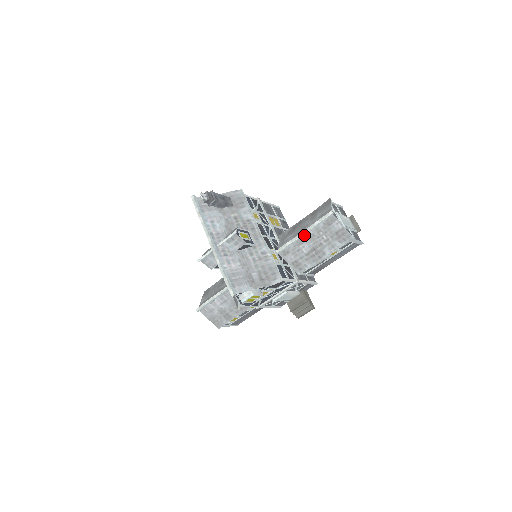
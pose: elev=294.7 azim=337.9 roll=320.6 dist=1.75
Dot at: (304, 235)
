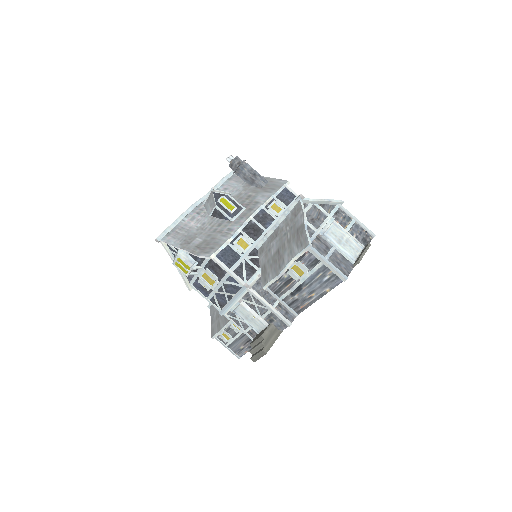
Dot at: (277, 227)
